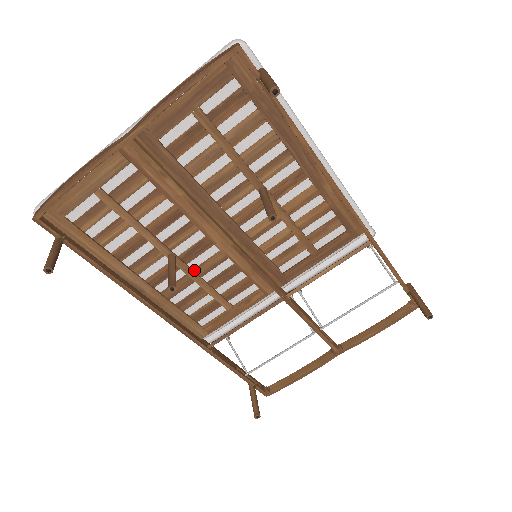
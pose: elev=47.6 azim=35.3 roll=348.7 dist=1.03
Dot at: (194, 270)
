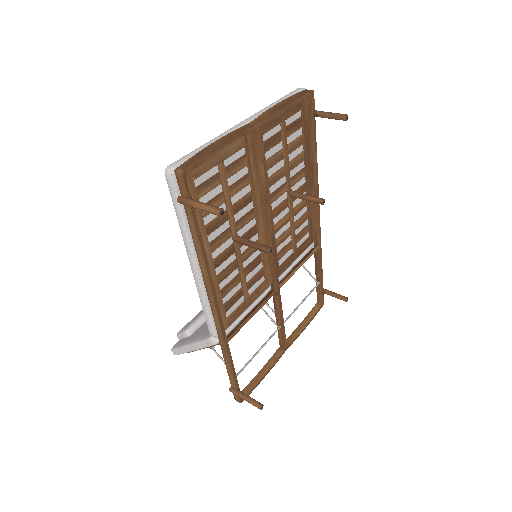
Dot at: (240, 256)
